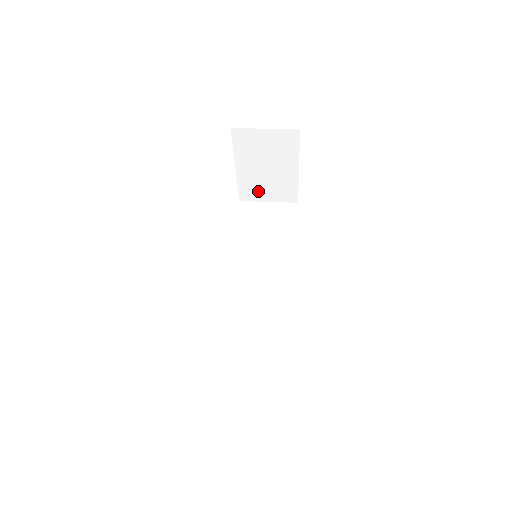
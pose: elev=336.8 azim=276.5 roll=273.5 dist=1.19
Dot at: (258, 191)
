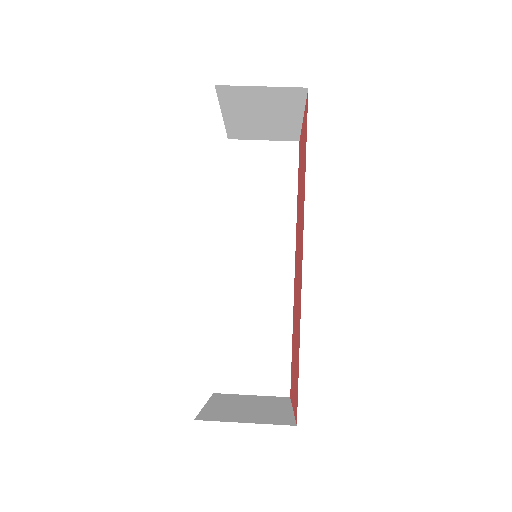
Dot at: (251, 133)
